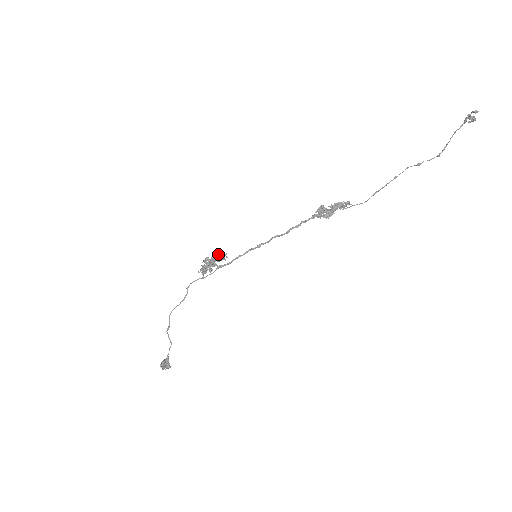
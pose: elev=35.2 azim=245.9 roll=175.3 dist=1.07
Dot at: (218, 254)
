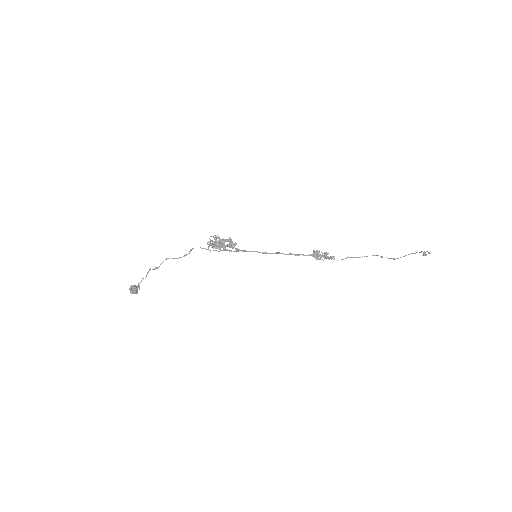
Dot at: (234, 244)
